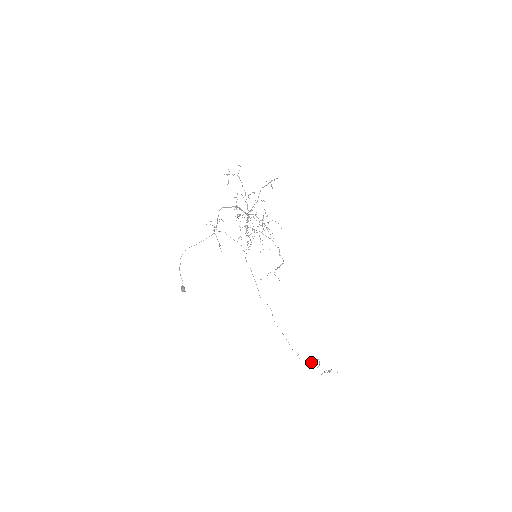
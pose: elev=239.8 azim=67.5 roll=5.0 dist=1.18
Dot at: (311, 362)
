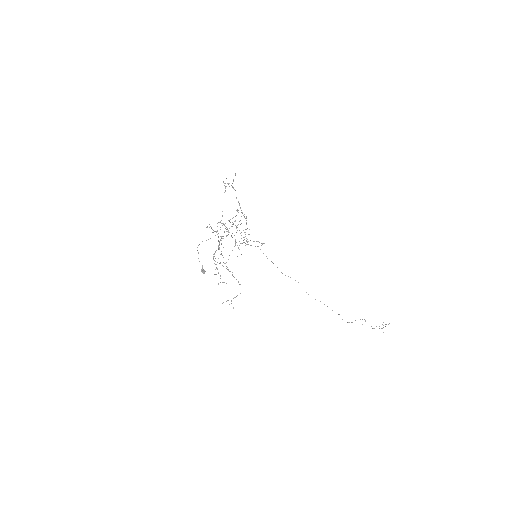
Dot at: occluded
